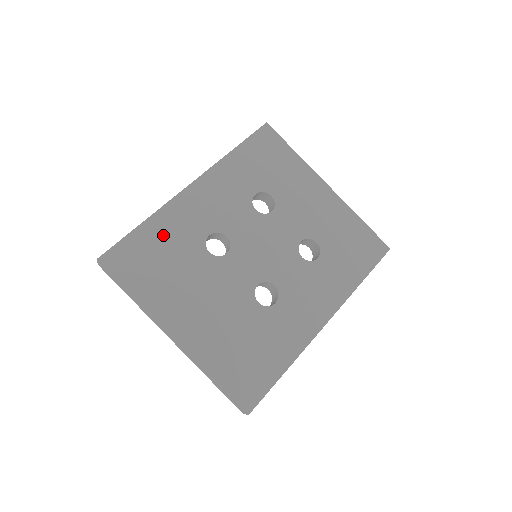
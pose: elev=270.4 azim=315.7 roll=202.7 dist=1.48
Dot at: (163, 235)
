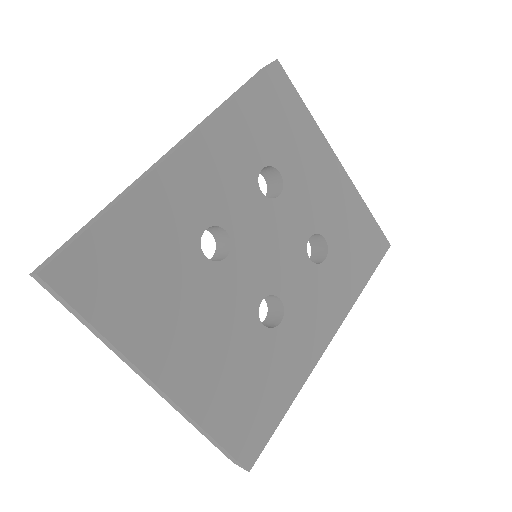
Dot at: (142, 230)
